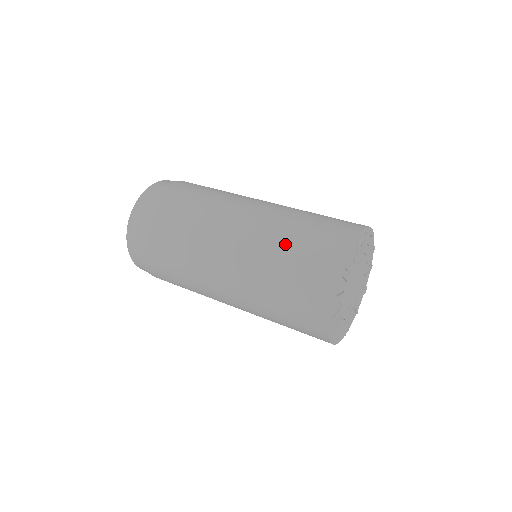
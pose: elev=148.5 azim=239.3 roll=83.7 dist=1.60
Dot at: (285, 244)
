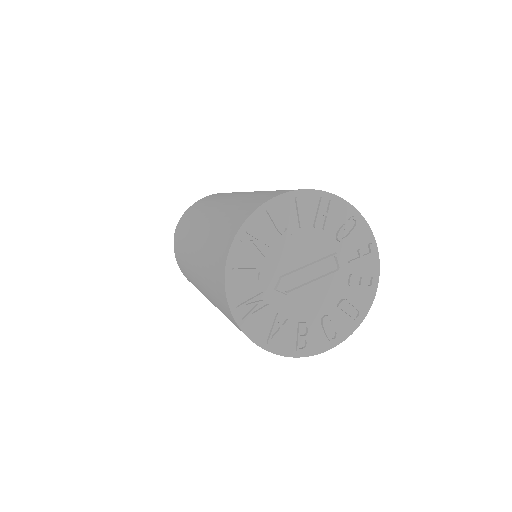
Dot at: occluded
